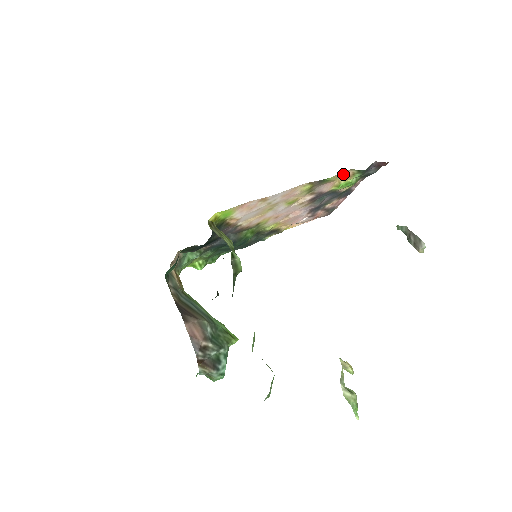
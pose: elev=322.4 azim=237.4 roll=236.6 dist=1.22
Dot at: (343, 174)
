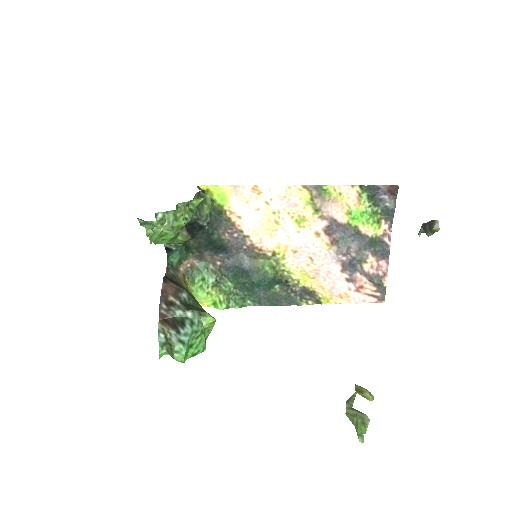
Dot at: (347, 193)
